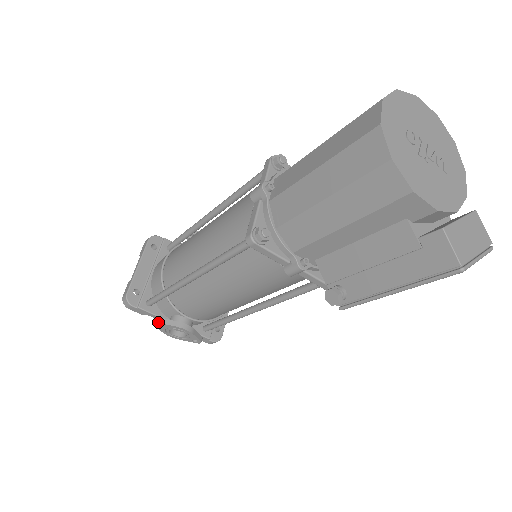
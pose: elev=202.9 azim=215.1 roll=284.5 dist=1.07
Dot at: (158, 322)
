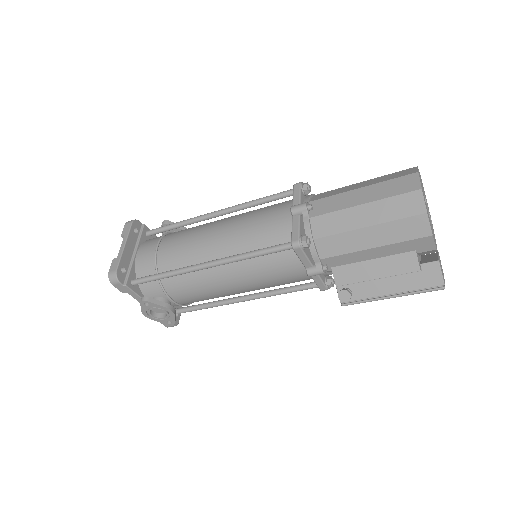
Dot at: (148, 301)
